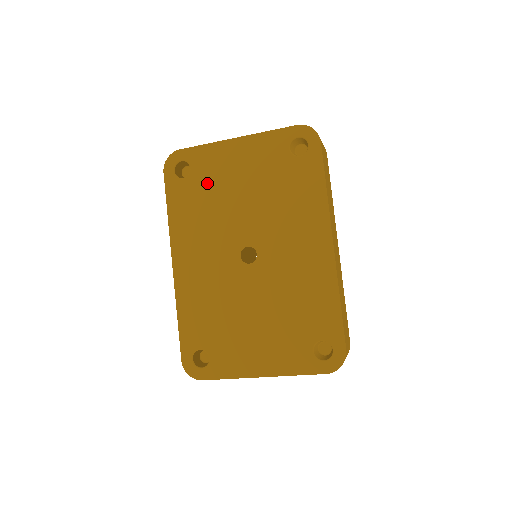
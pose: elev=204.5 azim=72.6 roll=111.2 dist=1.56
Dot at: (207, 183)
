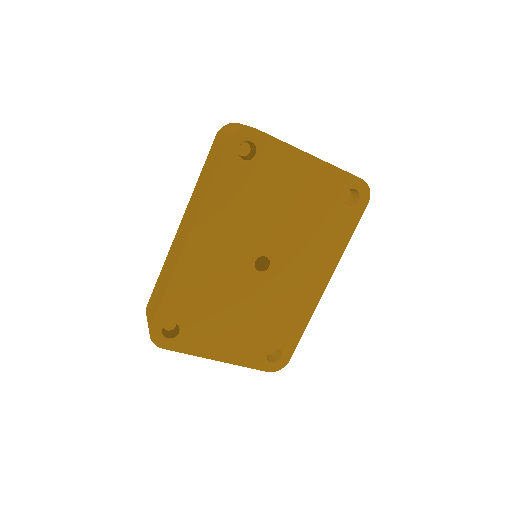
Dot at: (264, 180)
